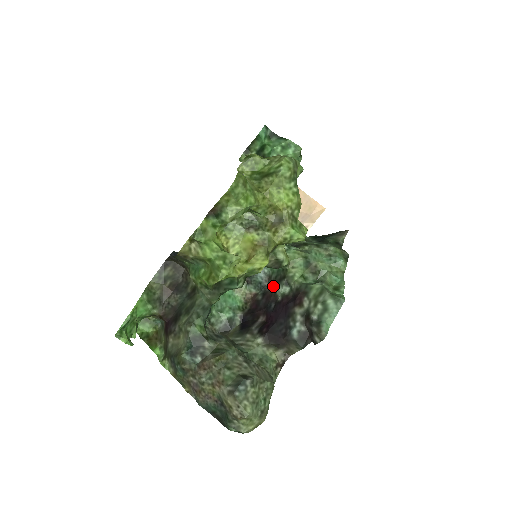
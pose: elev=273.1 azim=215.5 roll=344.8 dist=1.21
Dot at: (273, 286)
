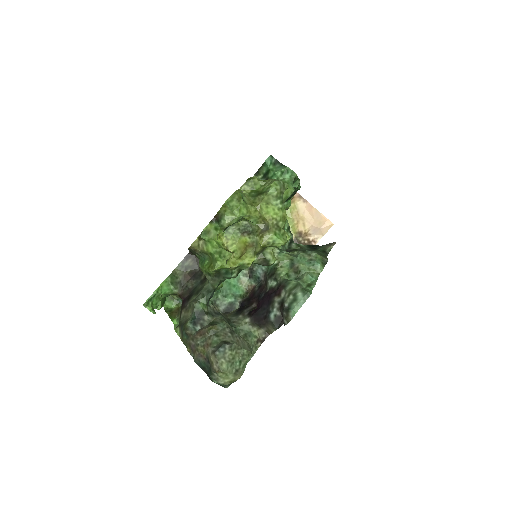
Dot at: (266, 280)
